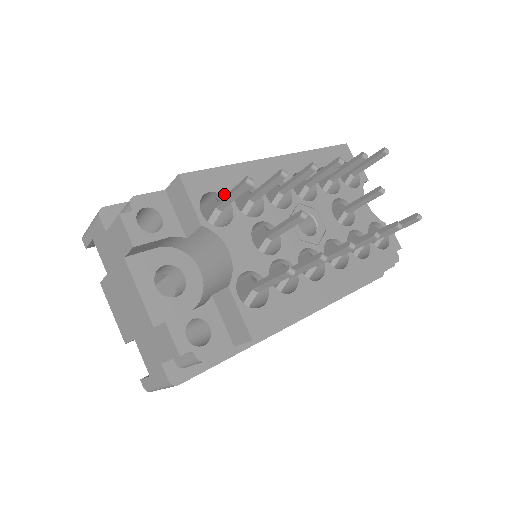
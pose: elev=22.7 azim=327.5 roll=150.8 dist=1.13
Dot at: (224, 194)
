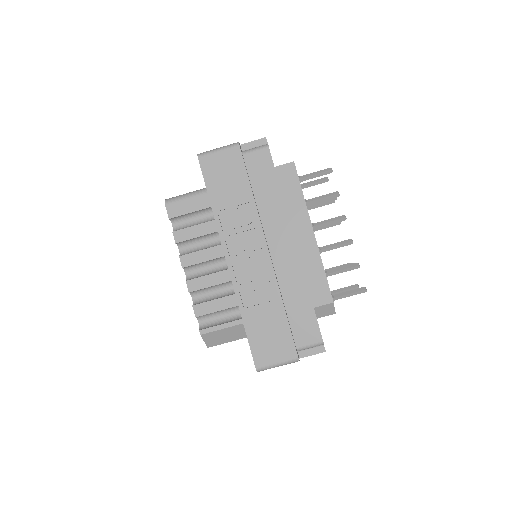
Dot at: occluded
